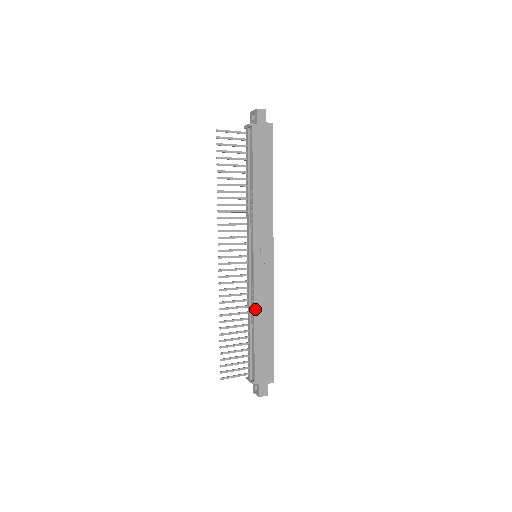
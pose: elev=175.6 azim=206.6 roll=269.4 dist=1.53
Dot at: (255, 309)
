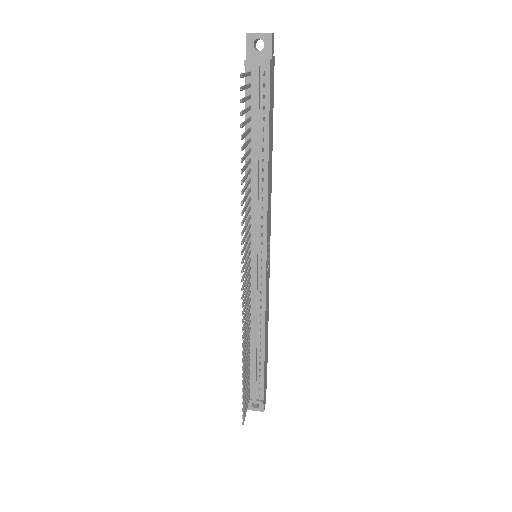
Dot at: (265, 323)
